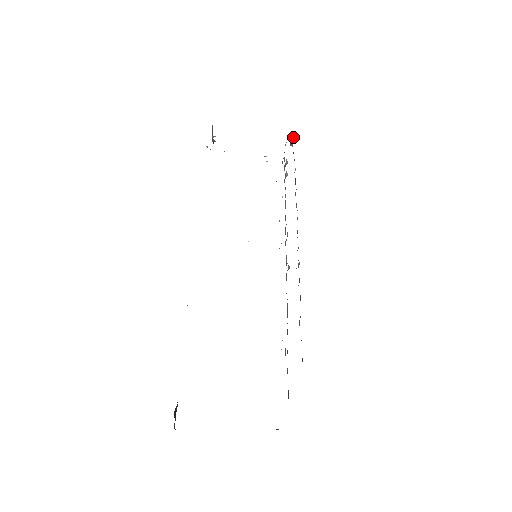
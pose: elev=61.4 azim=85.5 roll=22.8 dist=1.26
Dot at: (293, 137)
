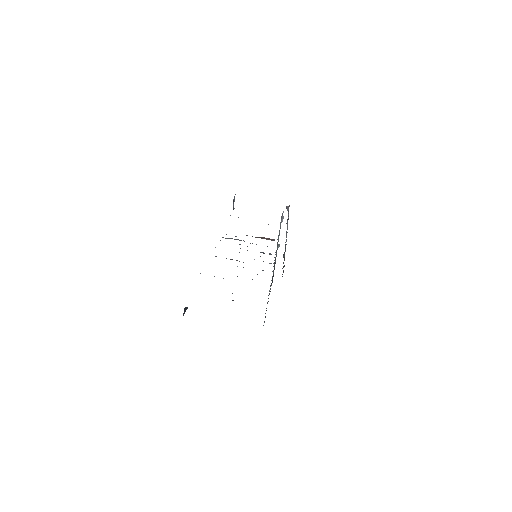
Dot at: (289, 206)
